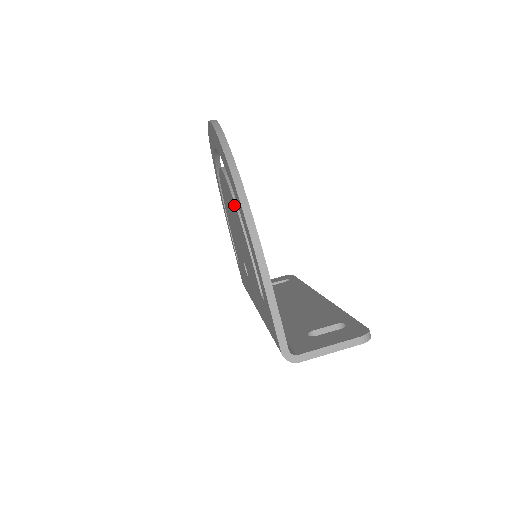
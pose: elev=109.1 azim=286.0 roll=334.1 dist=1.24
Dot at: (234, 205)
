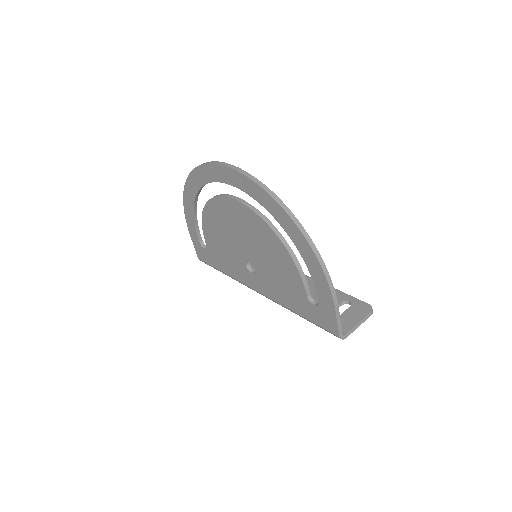
Dot at: (277, 241)
